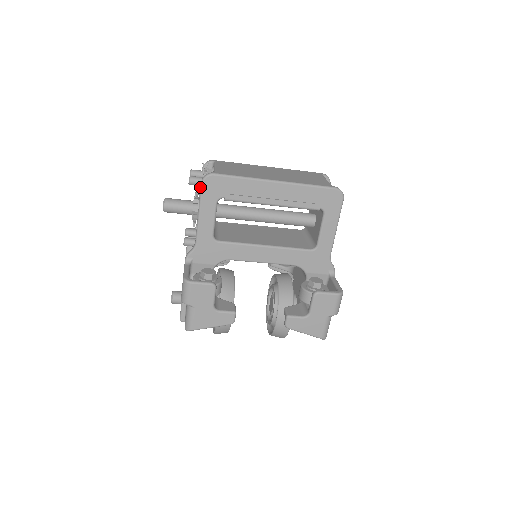
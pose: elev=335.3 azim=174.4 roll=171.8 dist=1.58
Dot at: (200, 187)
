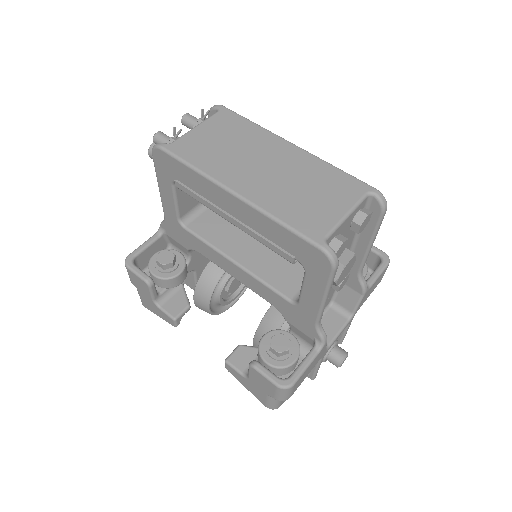
Dot at: occluded
